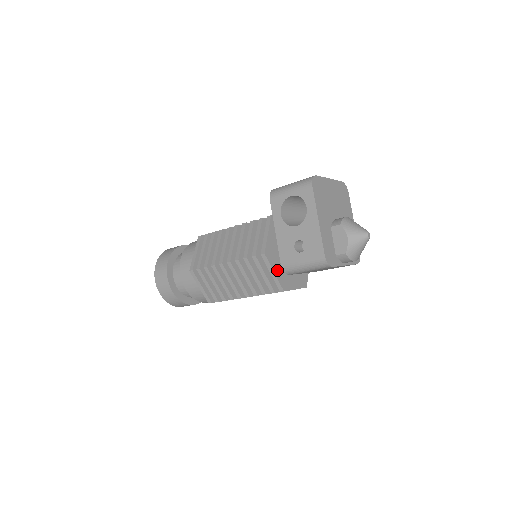
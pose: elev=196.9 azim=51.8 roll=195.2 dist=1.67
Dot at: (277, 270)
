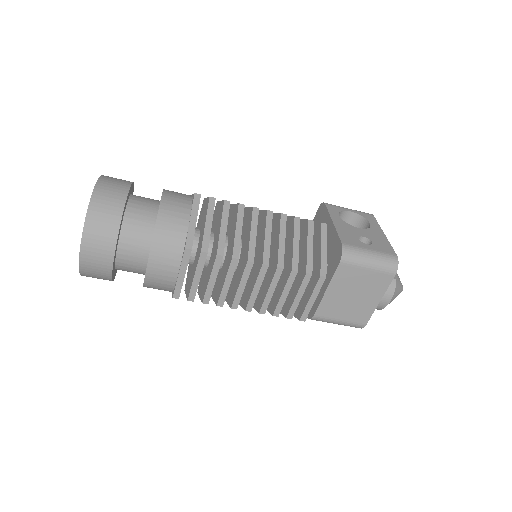
Dot at: occluded
